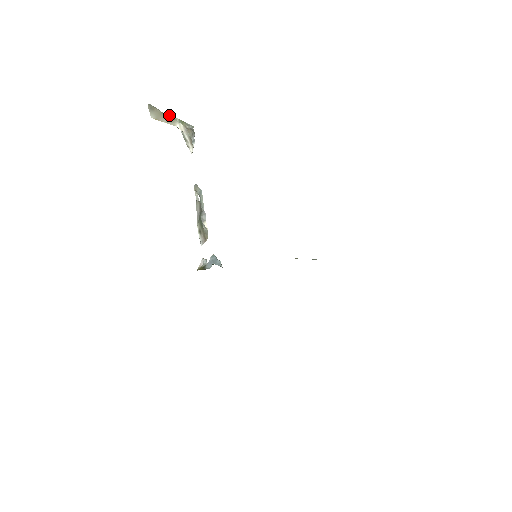
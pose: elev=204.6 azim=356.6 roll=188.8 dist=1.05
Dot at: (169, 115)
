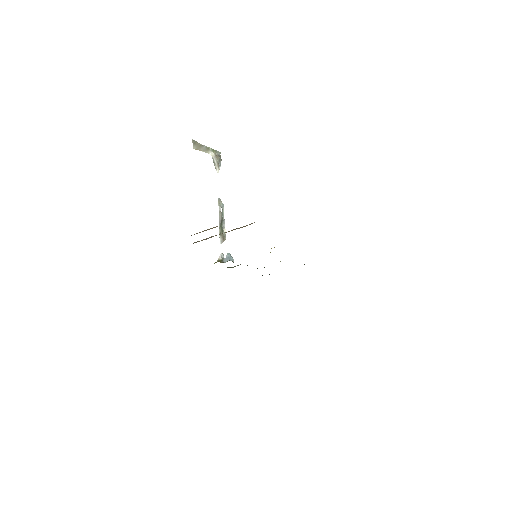
Dot at: (205, 146)
